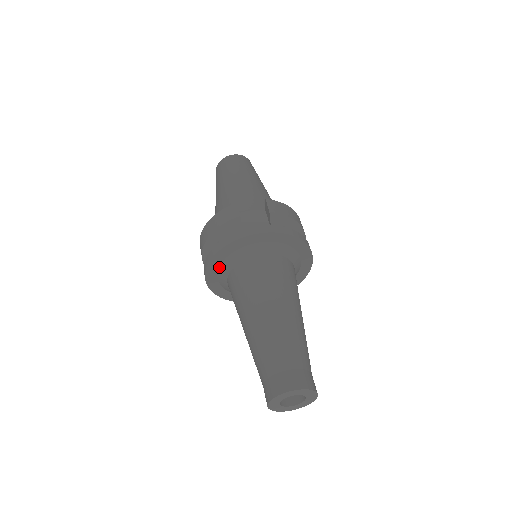
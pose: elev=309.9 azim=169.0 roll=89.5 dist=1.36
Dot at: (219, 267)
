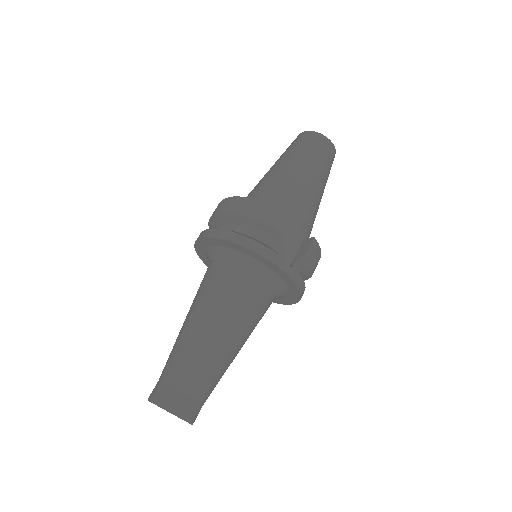
Dot at: (223, 246)
